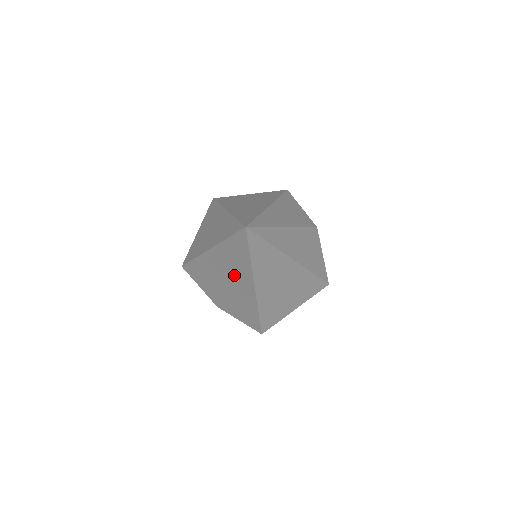
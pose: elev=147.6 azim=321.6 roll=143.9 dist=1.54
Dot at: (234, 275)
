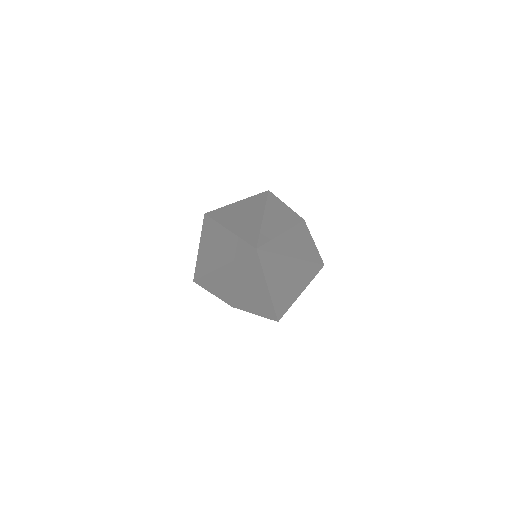
Dot at: (247, 283)
